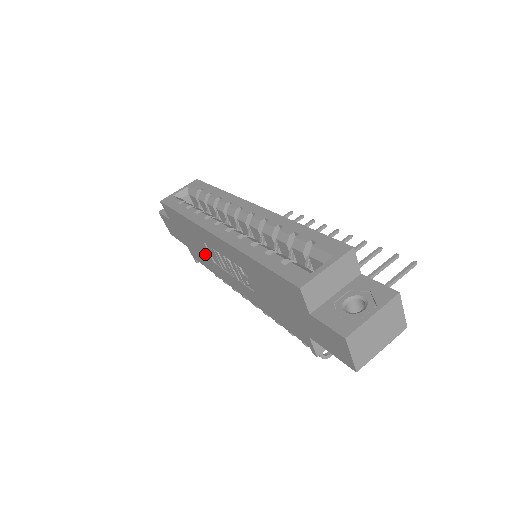
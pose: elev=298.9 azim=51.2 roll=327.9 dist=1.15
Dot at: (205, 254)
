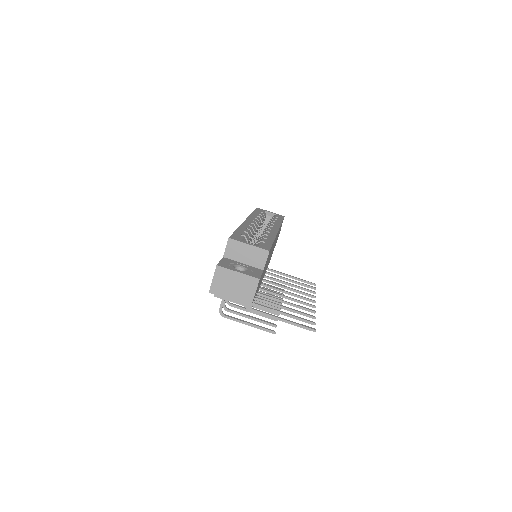
Dot at: occluded
